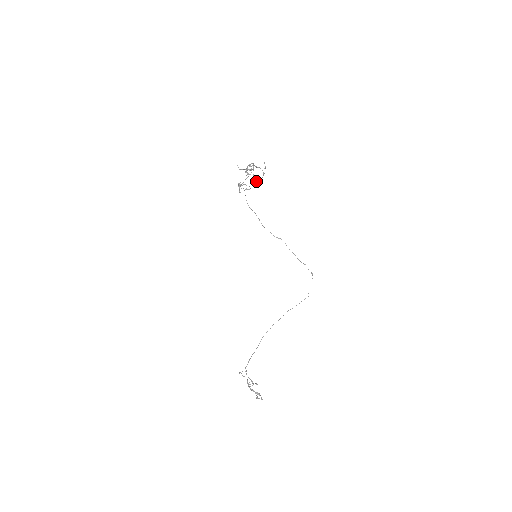
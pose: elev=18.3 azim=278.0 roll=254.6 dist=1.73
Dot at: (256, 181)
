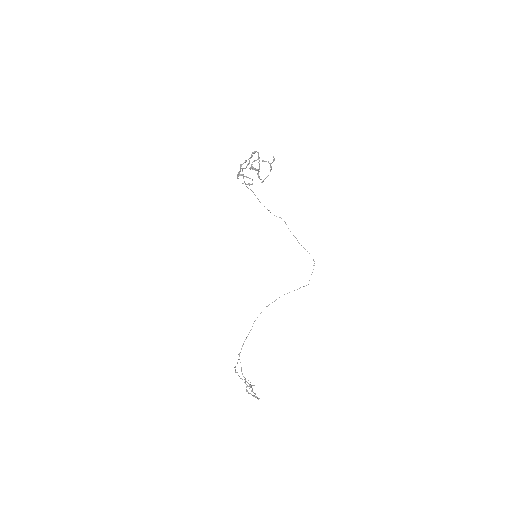
Dot at: (262, 181)
